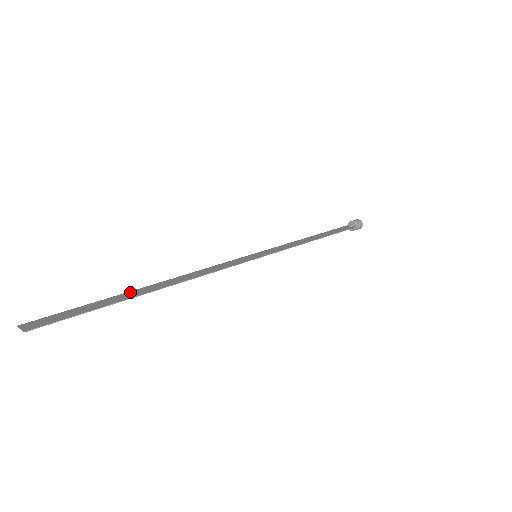
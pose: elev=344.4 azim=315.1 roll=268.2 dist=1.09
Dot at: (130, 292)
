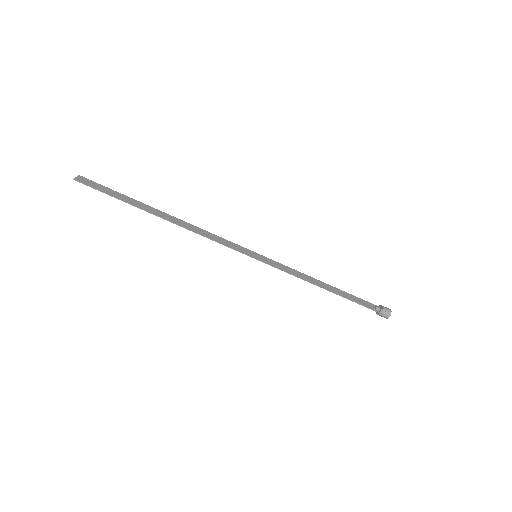
Dot at: (148, 206)
